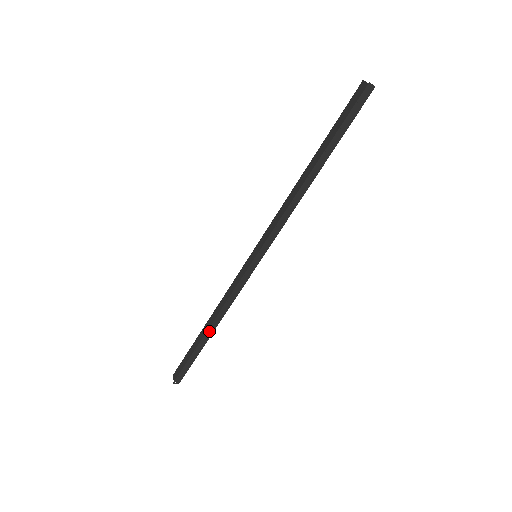
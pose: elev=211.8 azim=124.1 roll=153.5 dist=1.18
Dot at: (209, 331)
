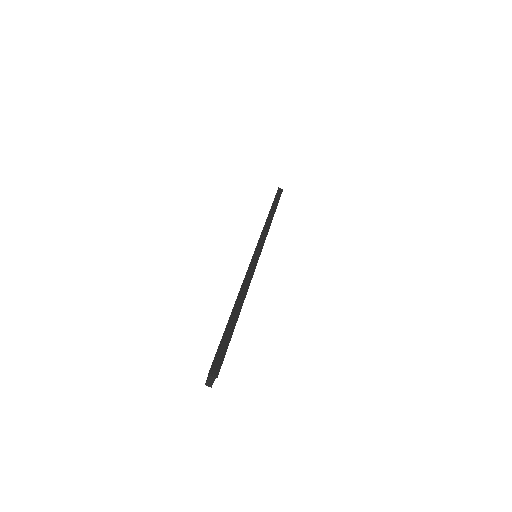
Dot at: (236, 307)
